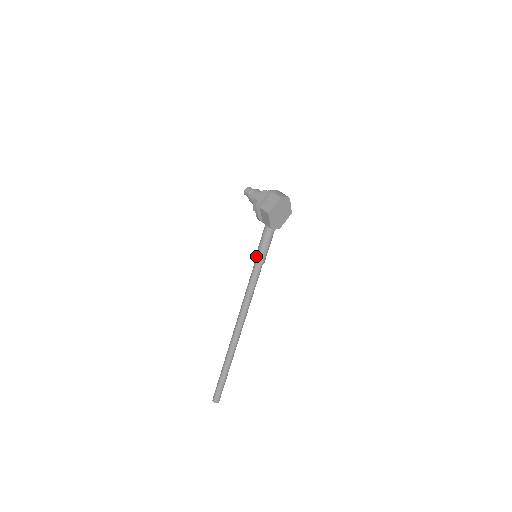
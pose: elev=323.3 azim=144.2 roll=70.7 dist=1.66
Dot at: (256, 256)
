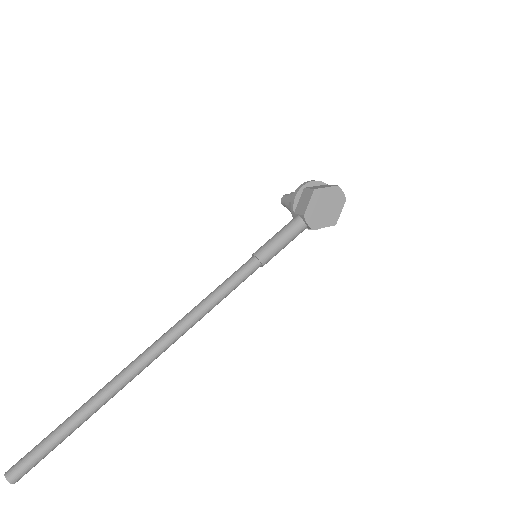
Dot at: (259, 248)
